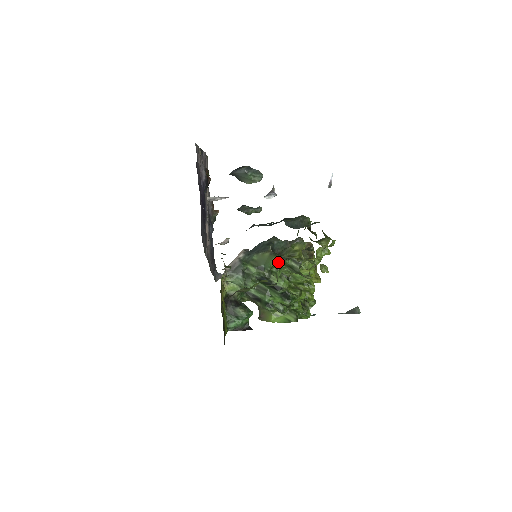
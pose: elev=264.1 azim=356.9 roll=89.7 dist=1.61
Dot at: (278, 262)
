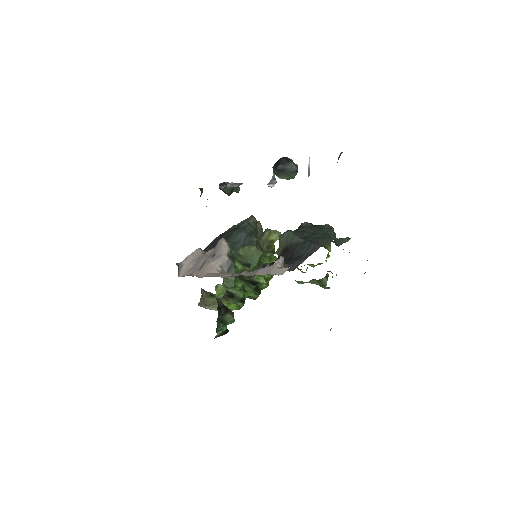
Dot at: (261, 256)
